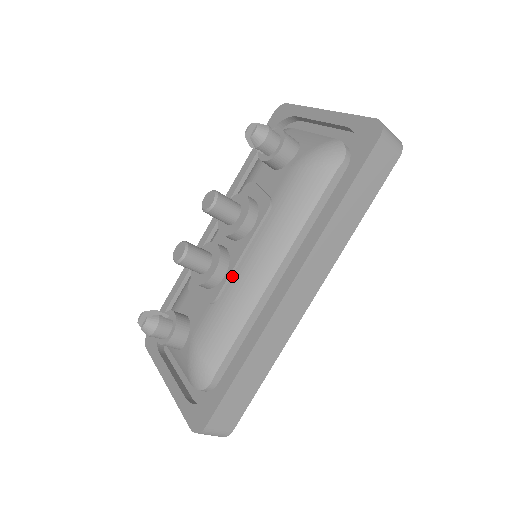
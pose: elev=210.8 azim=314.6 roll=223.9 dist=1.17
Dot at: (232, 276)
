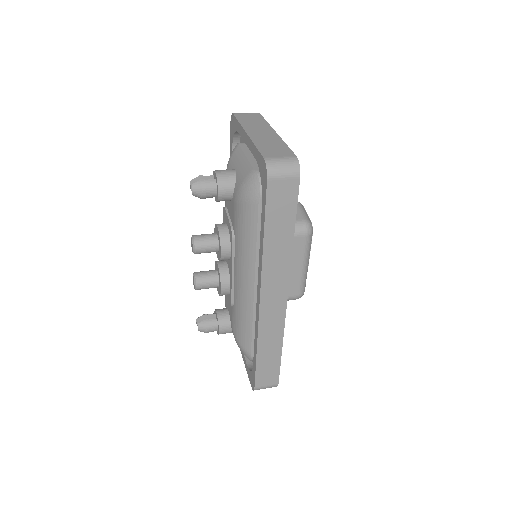
Dot at: (234, 288)
